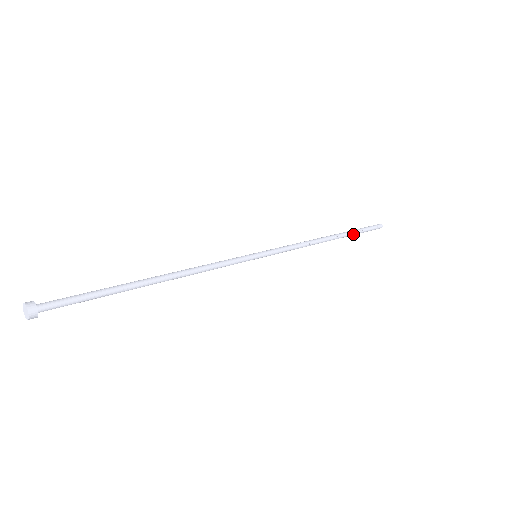
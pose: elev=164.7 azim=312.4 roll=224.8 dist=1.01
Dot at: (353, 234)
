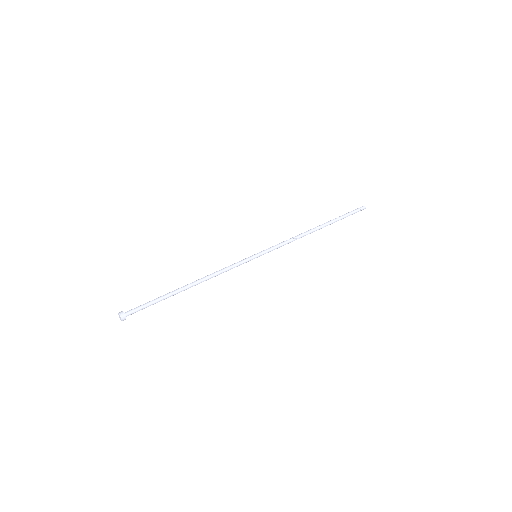
Dot at: occluded
